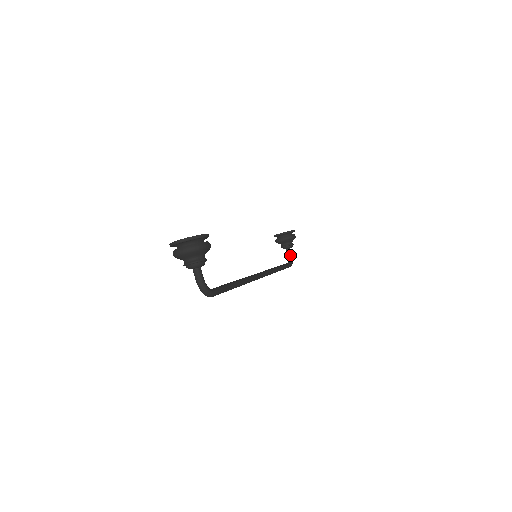
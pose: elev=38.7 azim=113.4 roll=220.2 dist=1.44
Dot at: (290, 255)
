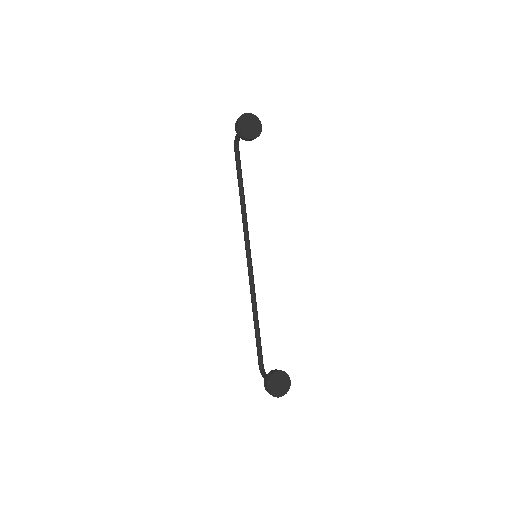
Dot at: occluded
